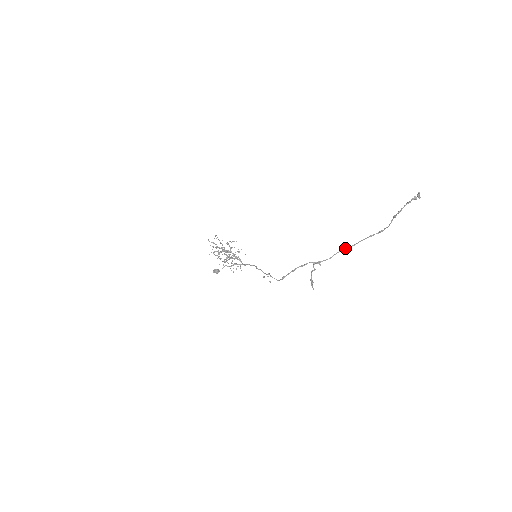
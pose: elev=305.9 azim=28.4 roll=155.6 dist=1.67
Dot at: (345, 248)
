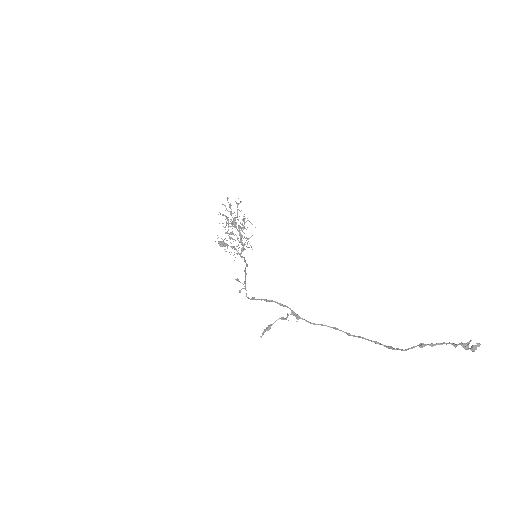
Dot at: occluded
